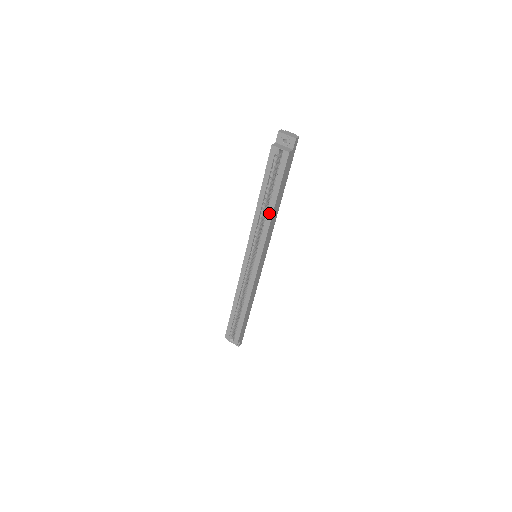
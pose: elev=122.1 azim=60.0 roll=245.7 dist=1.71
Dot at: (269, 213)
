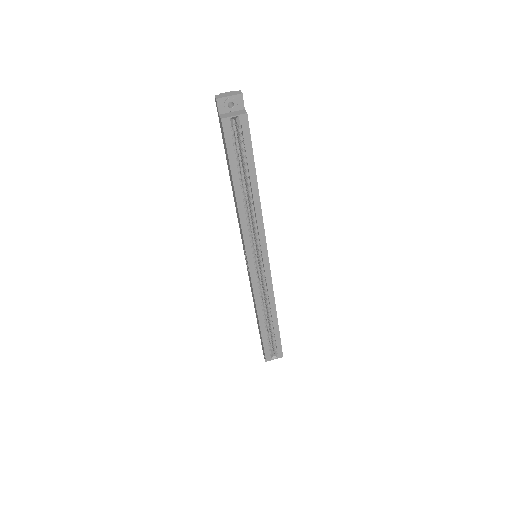
Dot at: (255, 199)
